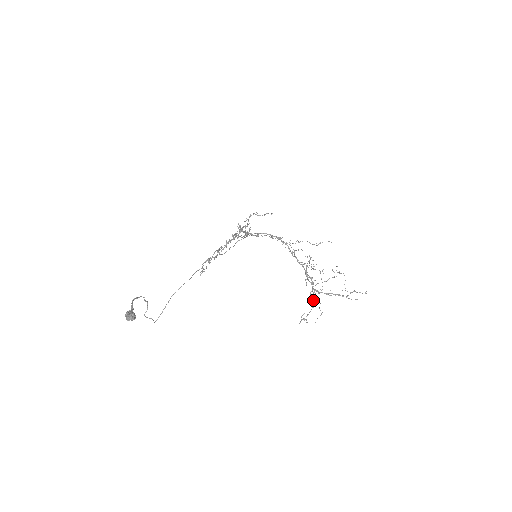
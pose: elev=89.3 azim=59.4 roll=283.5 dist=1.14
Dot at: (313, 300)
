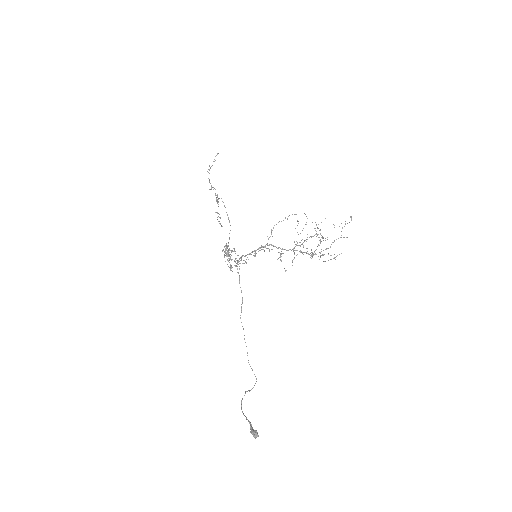
Dot at: occluded
